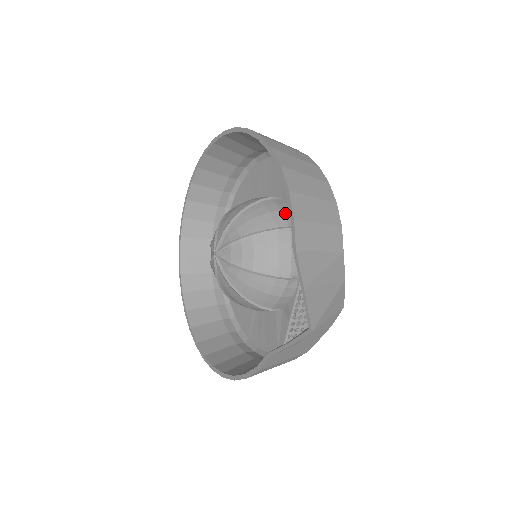
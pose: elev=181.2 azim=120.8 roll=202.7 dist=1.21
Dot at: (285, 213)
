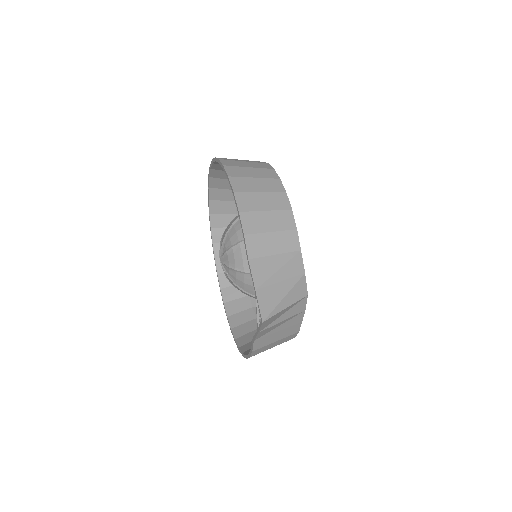
Dot at: occluded
